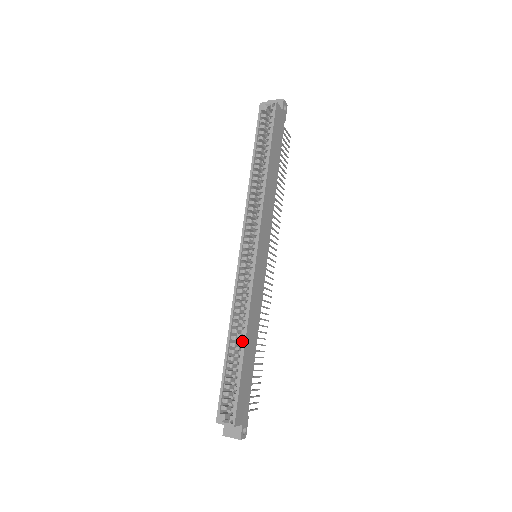
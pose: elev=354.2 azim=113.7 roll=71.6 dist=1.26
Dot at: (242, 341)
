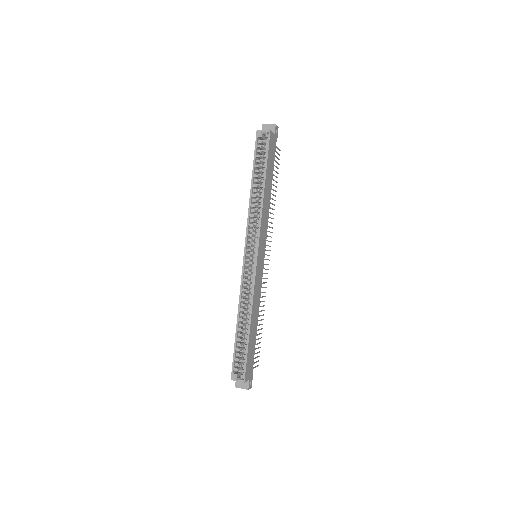
Dot at: (248, 322)
